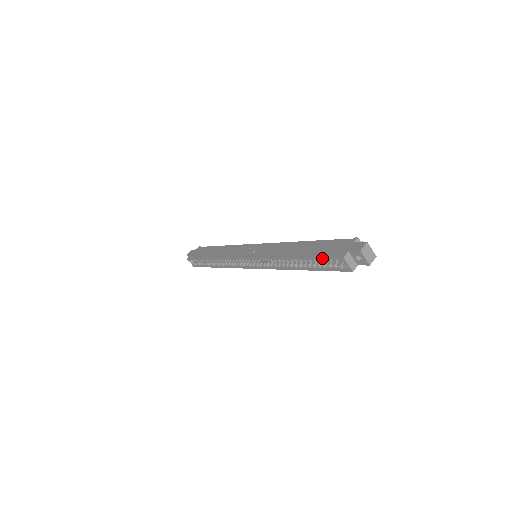
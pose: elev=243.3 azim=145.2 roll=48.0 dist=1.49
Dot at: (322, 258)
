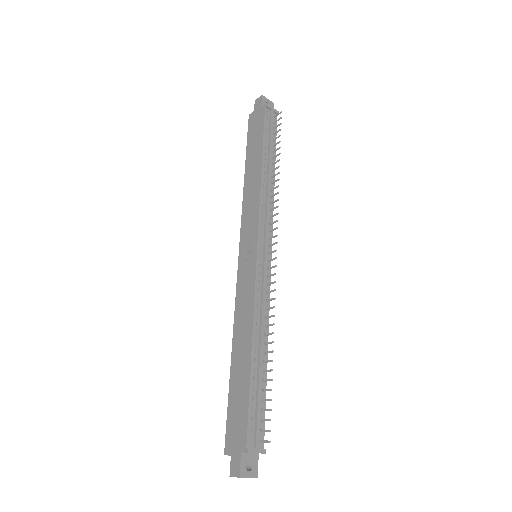
Dot at: (227, 416)
